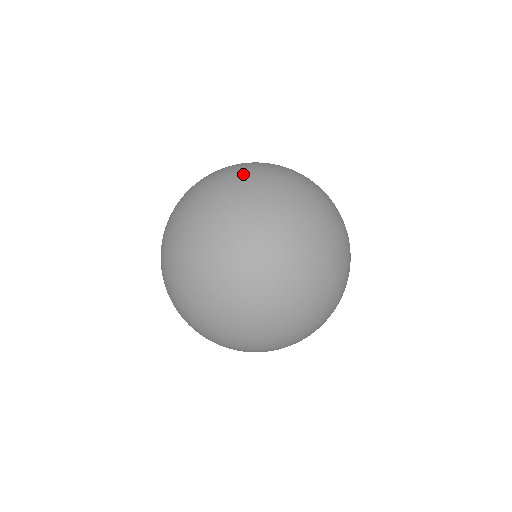
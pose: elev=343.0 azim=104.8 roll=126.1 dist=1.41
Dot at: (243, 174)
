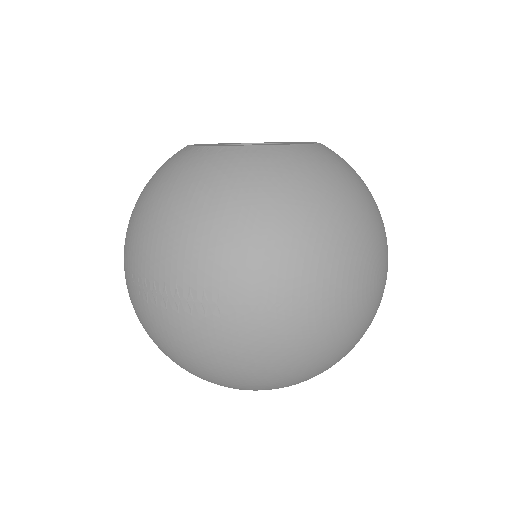
Dot at: (165, 257)
